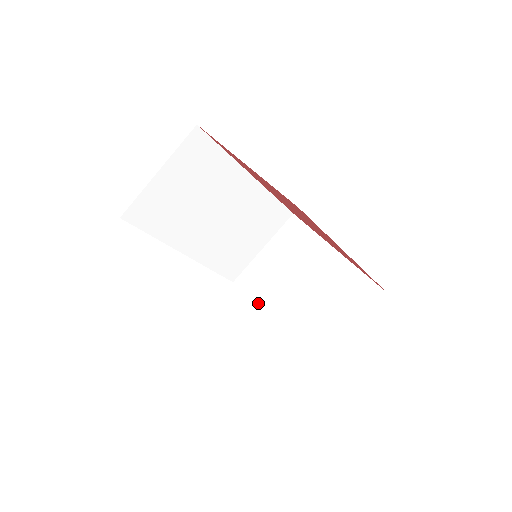
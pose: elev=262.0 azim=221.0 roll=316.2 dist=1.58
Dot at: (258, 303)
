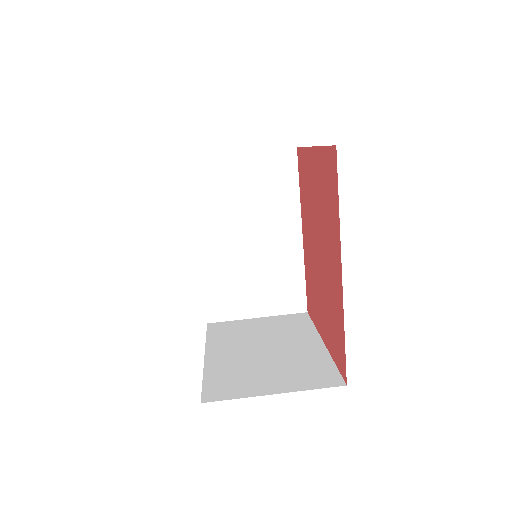
Dot at: (213, 341)
